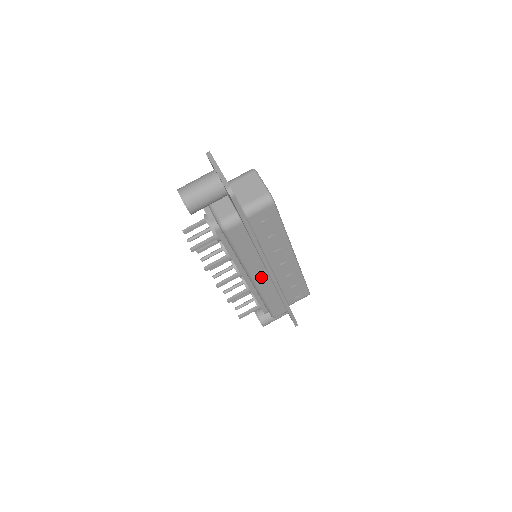
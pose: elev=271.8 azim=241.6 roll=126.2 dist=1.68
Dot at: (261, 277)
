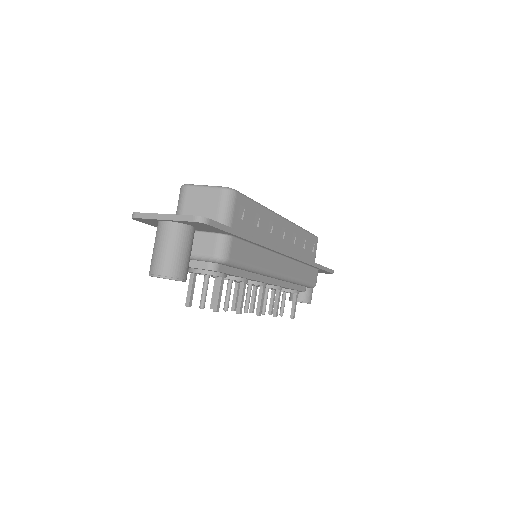
Dot at: (282, 266)
